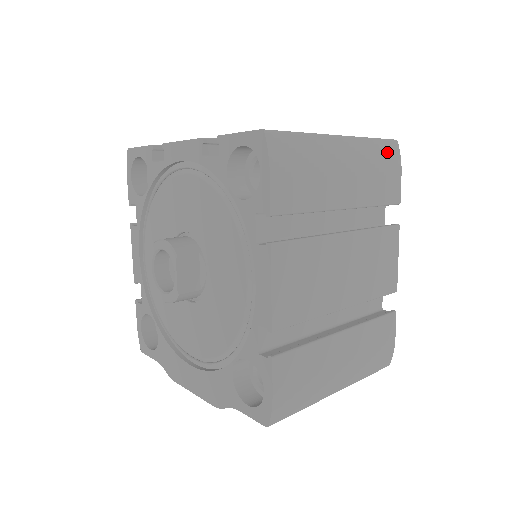
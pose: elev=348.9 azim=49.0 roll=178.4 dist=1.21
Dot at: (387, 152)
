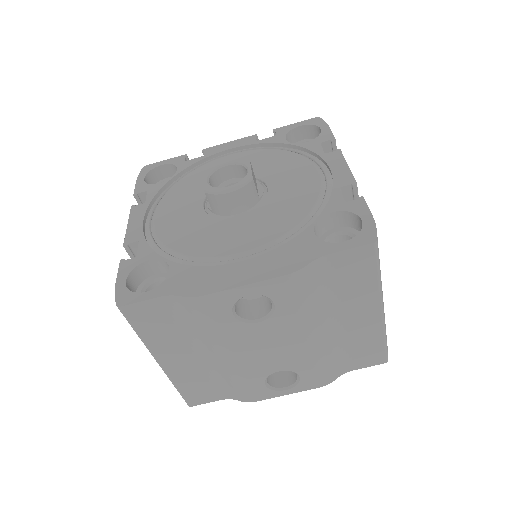
Dot at: occluded
